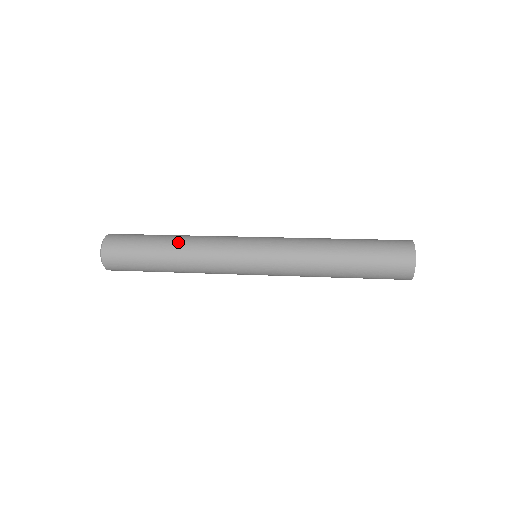
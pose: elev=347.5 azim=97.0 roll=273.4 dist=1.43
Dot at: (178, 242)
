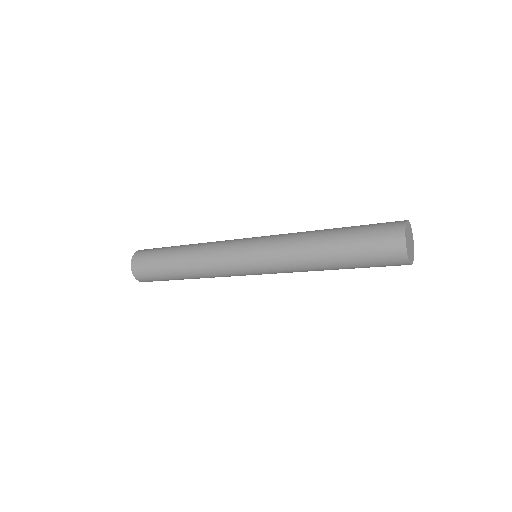
Dot at: (186, 251)
